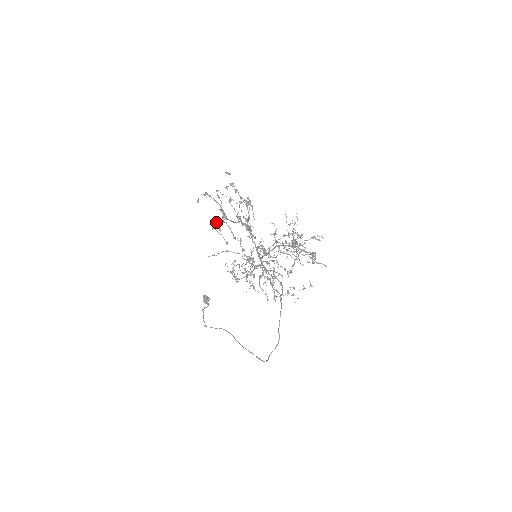
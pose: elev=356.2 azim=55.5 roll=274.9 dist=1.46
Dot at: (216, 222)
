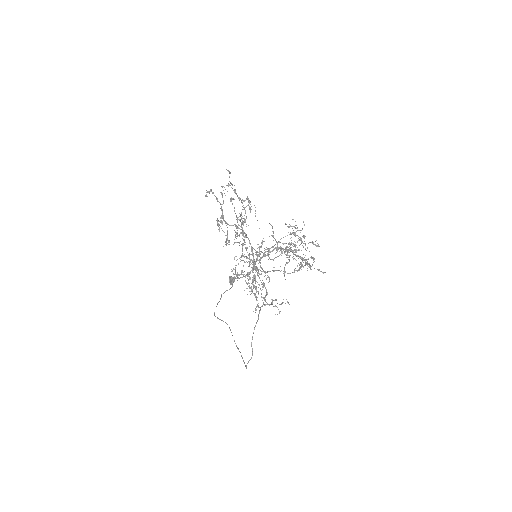
Dot at: (217, 221)
